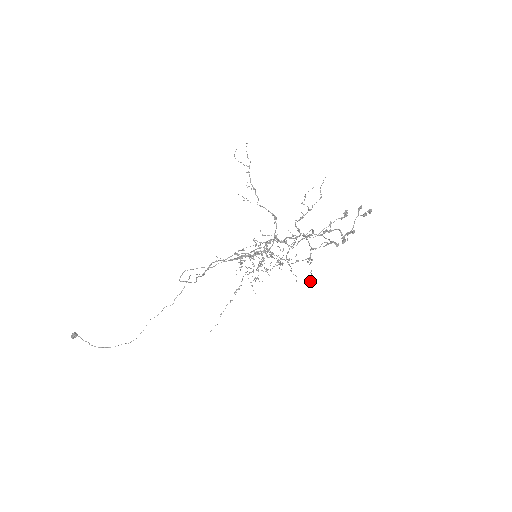
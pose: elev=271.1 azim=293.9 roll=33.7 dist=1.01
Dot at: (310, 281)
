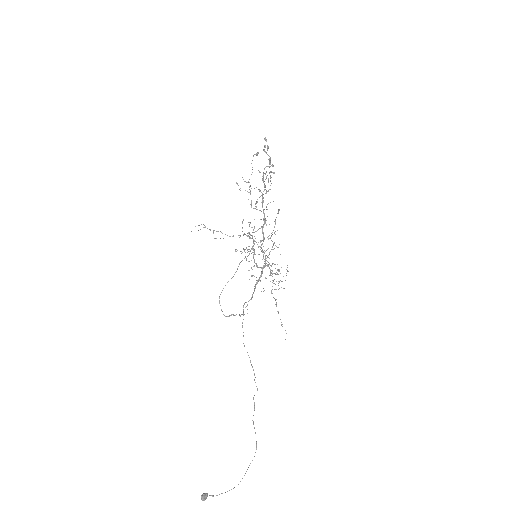
Dot at: occluded
